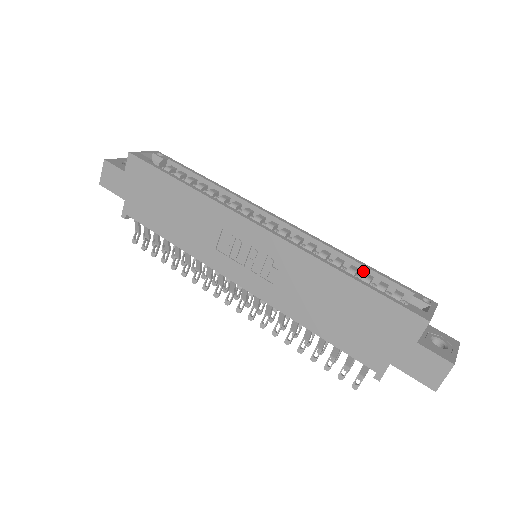
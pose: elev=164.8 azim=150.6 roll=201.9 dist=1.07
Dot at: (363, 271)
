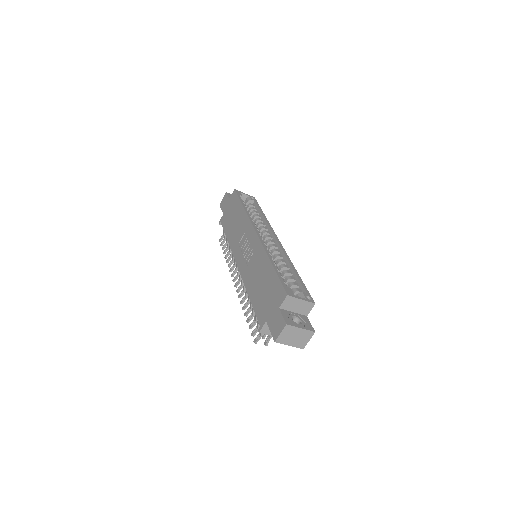
Dot at: (293, 276)
